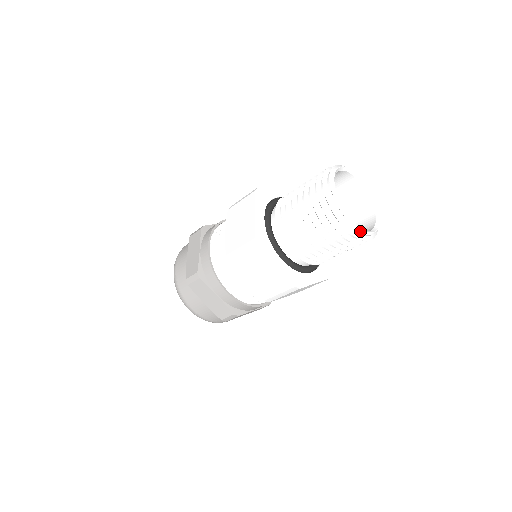
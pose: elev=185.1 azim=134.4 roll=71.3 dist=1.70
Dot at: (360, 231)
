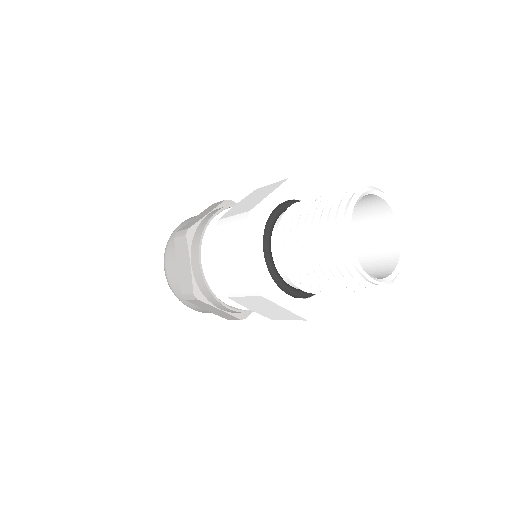
Dot at: (355, 262)
